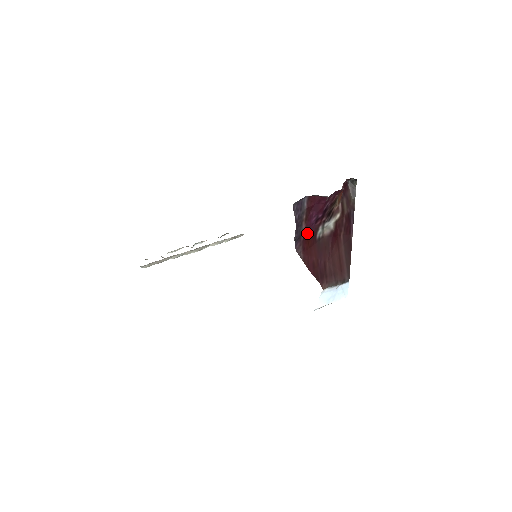
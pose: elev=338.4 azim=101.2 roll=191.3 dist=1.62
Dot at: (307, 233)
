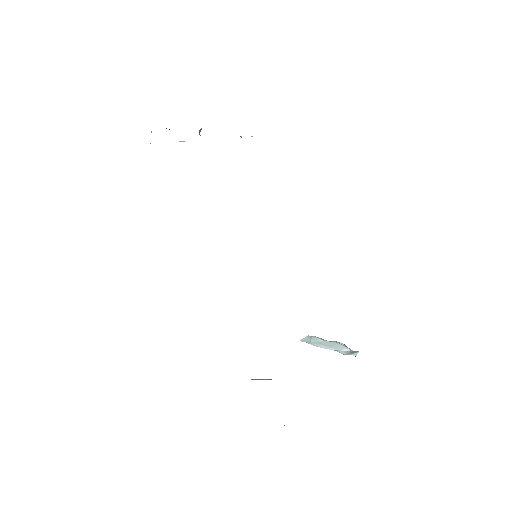
Dot at: occluded
